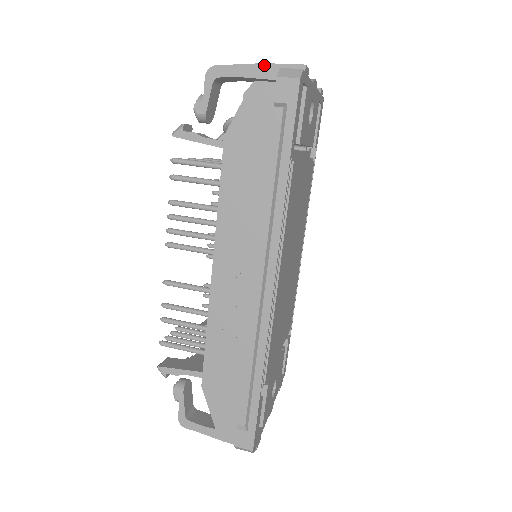
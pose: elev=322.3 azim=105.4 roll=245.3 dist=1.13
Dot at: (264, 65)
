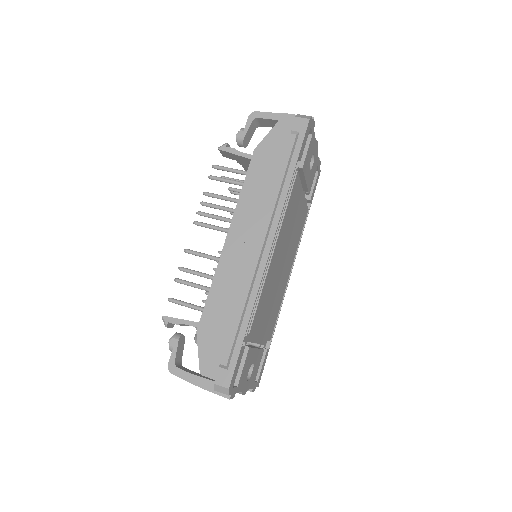
Dot at: (287, 115)
